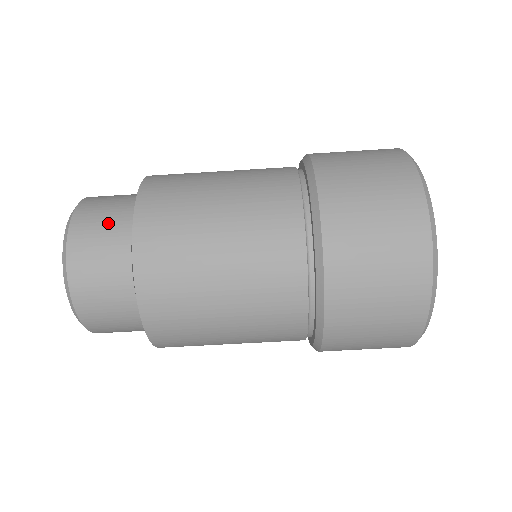
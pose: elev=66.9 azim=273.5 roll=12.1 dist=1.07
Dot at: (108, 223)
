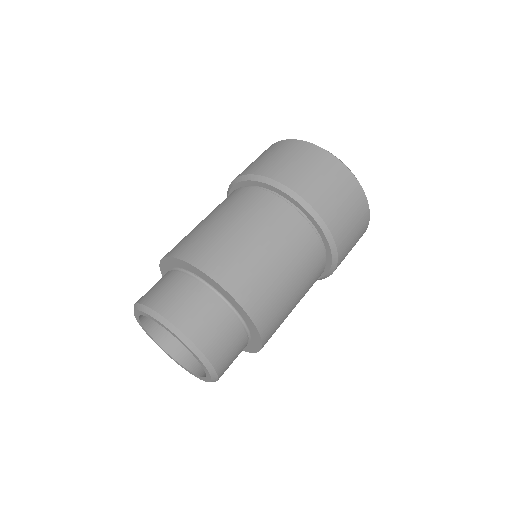
Dot at: (185, 295)
